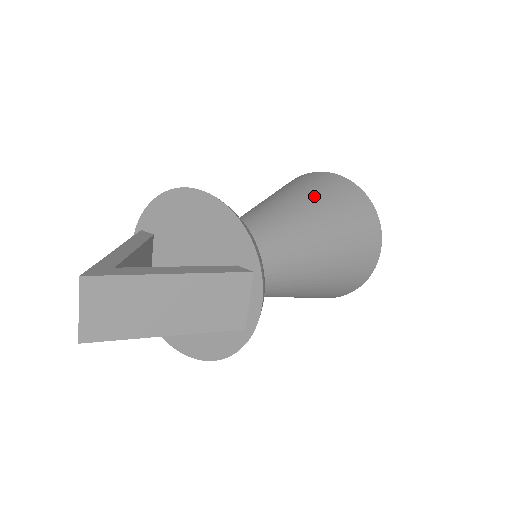
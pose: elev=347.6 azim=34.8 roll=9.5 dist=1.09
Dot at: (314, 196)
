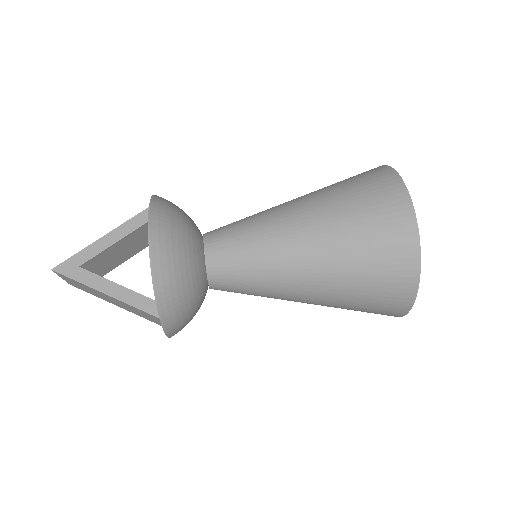
Dot at: (338, 240)
